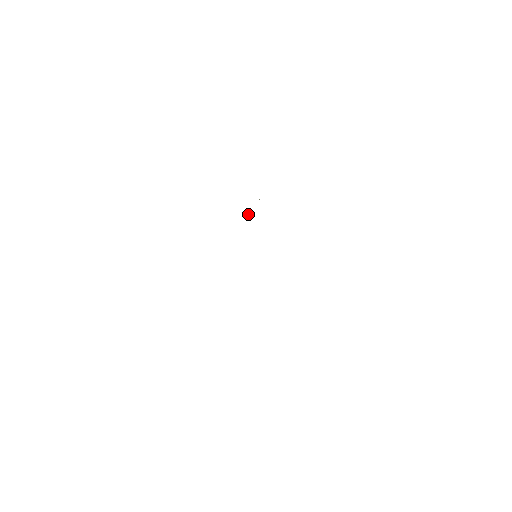
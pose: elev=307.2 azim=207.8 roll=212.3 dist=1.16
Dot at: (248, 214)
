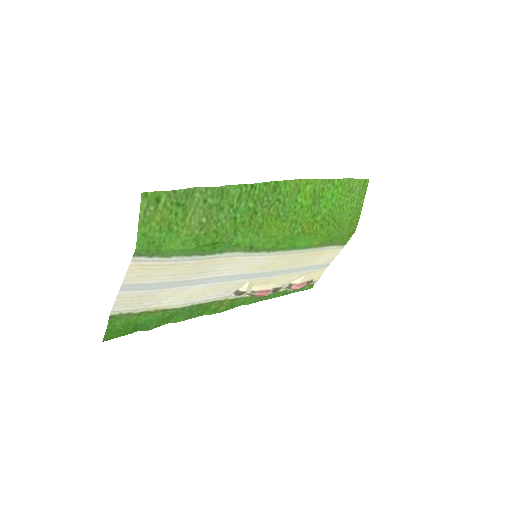
Dot at: (280, 284)
